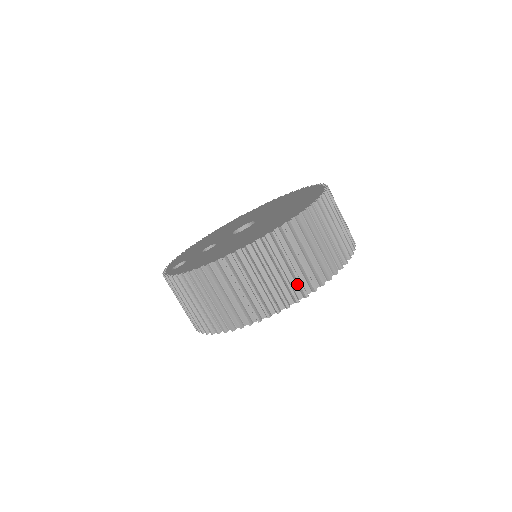
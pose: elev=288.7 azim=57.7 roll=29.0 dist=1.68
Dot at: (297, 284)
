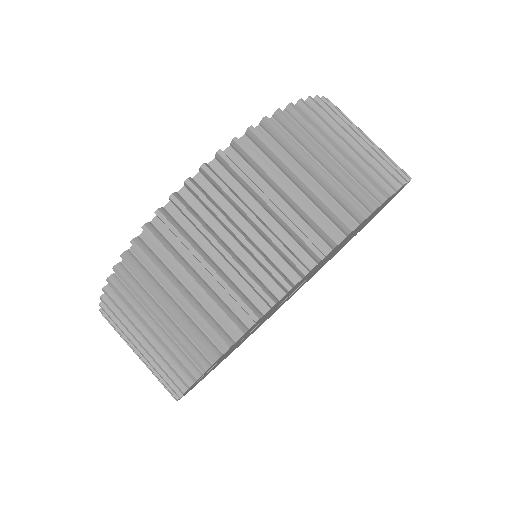
Dot at: (350, 190)
